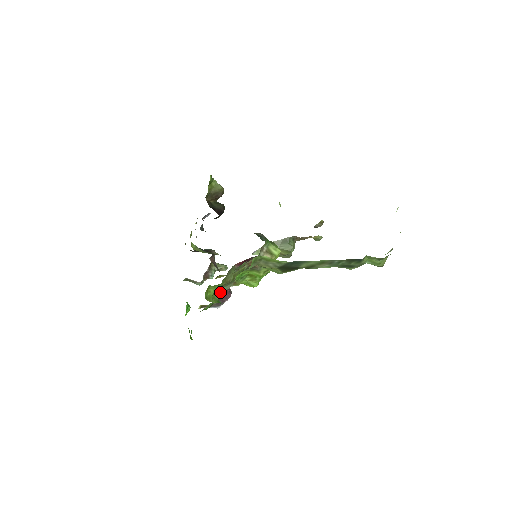
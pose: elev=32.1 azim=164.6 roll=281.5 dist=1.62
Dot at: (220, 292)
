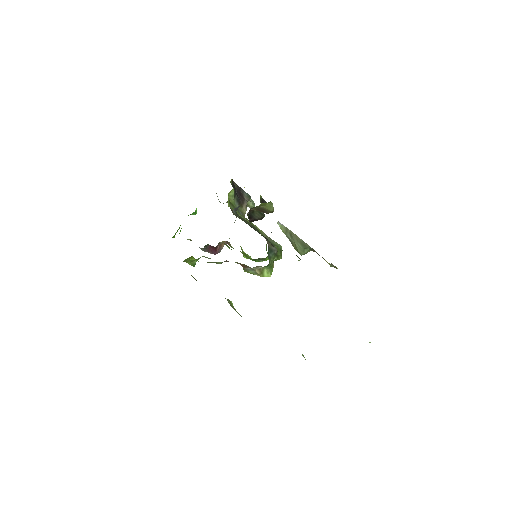
Dot at: occluded
